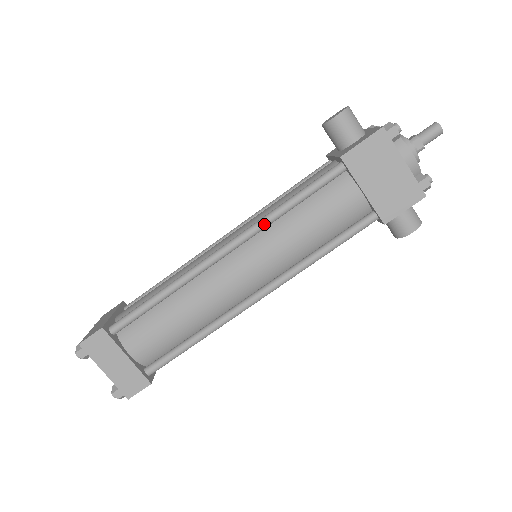
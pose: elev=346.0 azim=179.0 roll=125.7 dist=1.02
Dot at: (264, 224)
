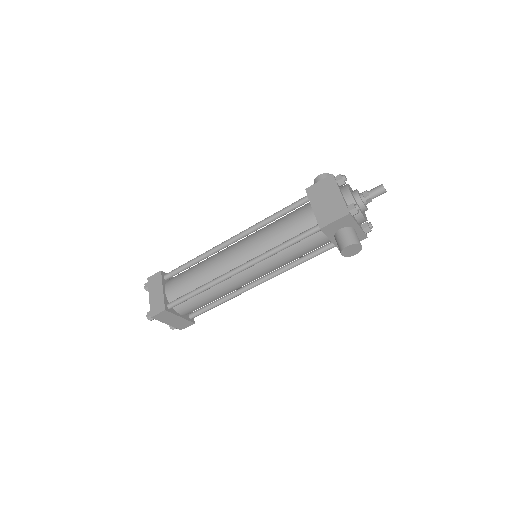
Dot at: (257, 225)
